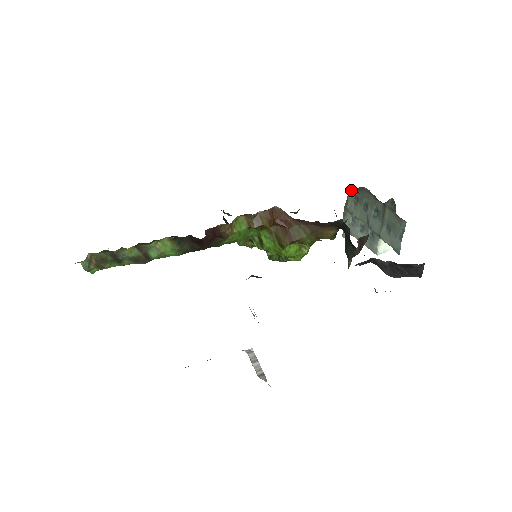
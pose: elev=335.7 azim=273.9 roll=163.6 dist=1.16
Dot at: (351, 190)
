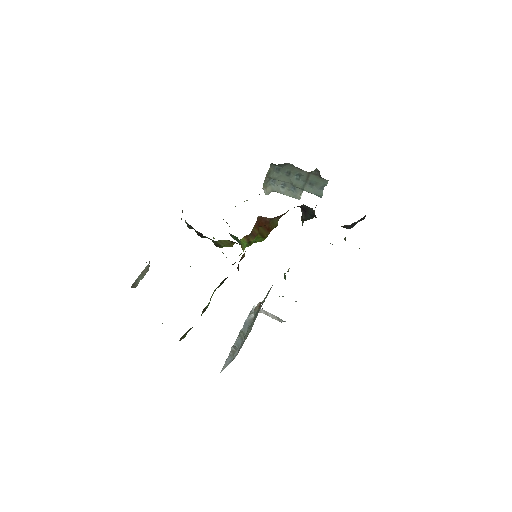
Dot at: (273, 165)
